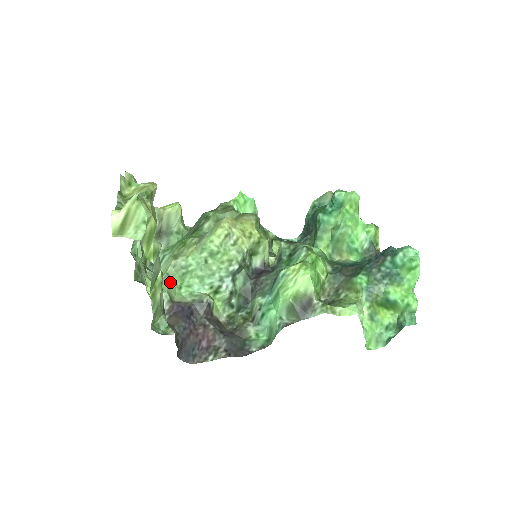
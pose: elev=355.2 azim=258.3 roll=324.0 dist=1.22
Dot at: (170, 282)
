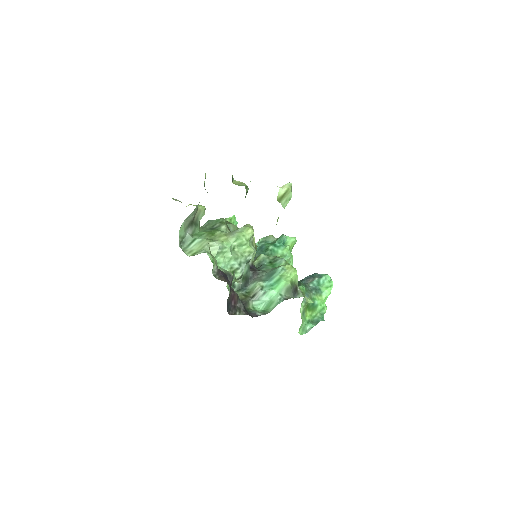
Dot at: occluded
